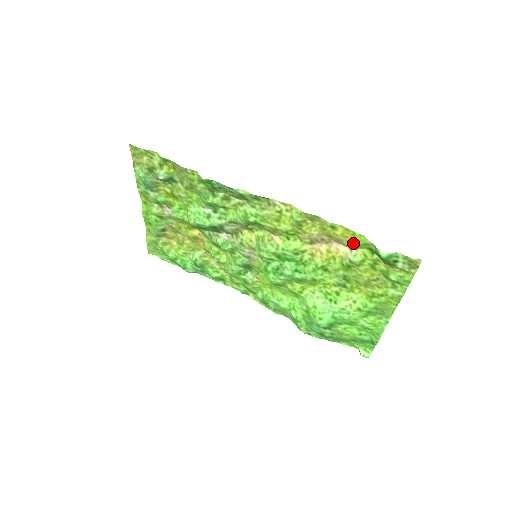
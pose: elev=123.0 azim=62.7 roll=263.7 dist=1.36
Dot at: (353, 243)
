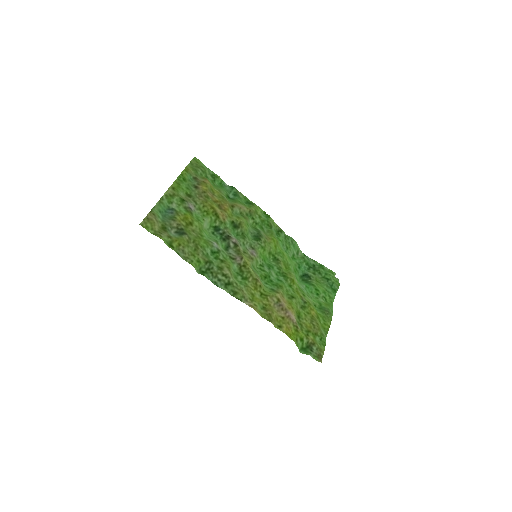
Dot at: (293, 330)
